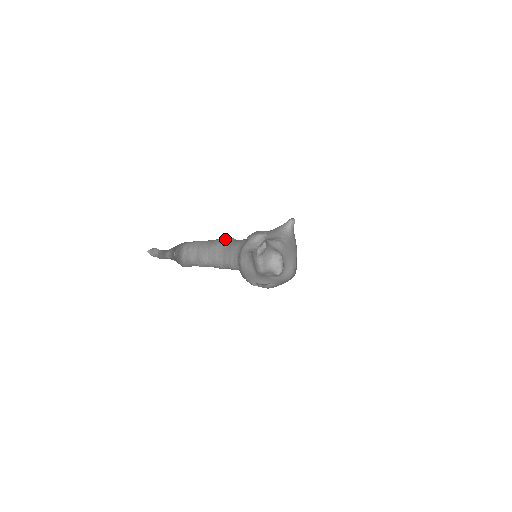
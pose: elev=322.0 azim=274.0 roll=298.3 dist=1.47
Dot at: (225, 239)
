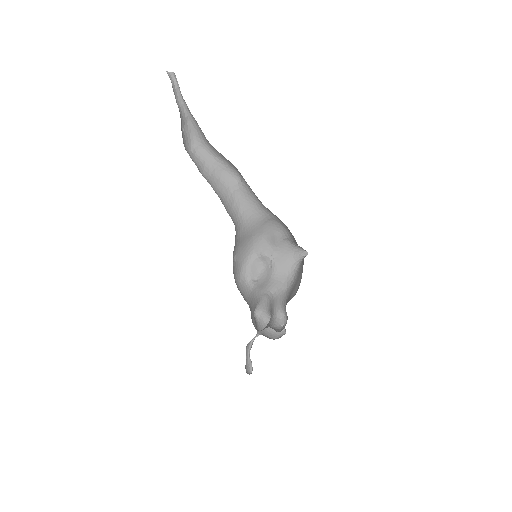
Dot at: (231, 178)
